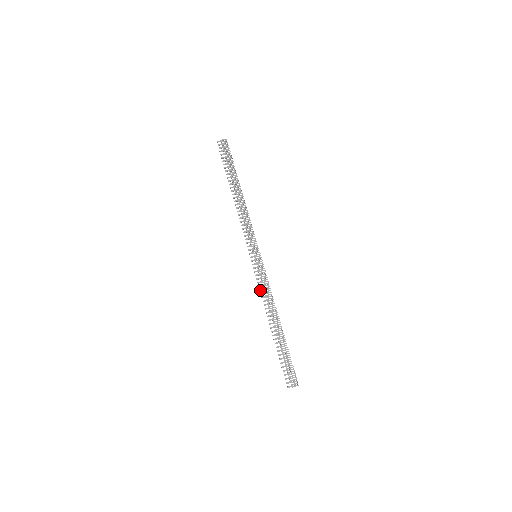
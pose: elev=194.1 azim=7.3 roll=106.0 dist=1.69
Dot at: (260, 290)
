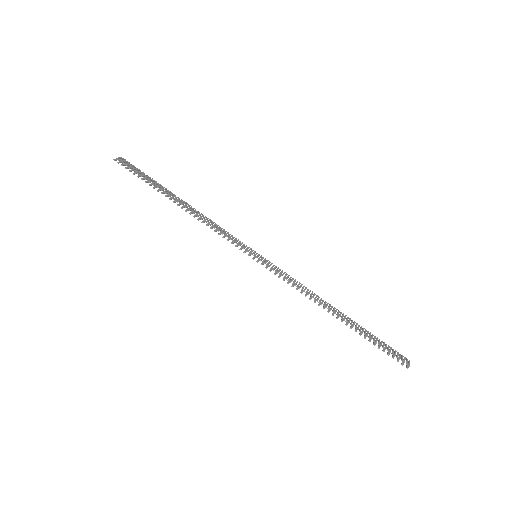
Dot at: (293, 286)
